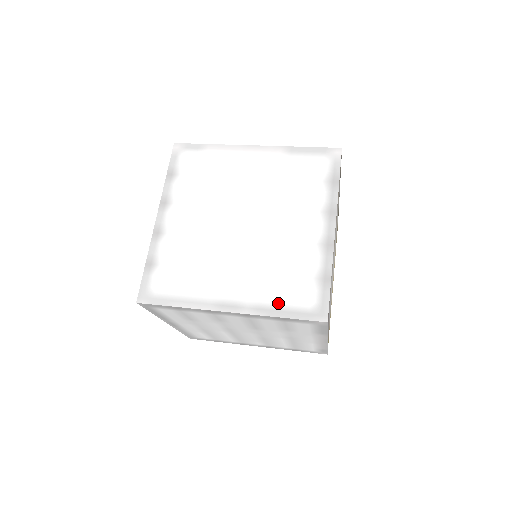
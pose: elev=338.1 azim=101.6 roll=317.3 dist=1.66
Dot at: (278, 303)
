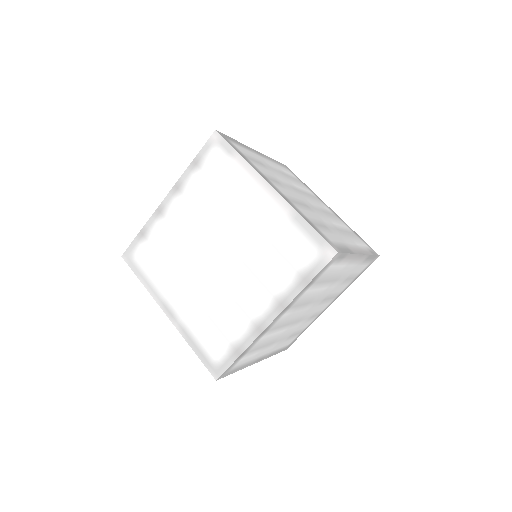
Dot at: (197, 338)
